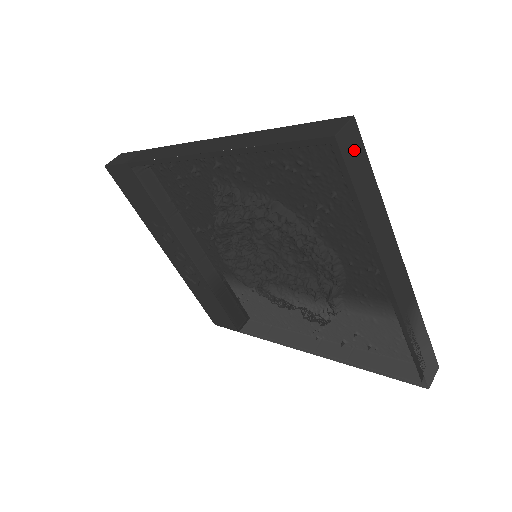
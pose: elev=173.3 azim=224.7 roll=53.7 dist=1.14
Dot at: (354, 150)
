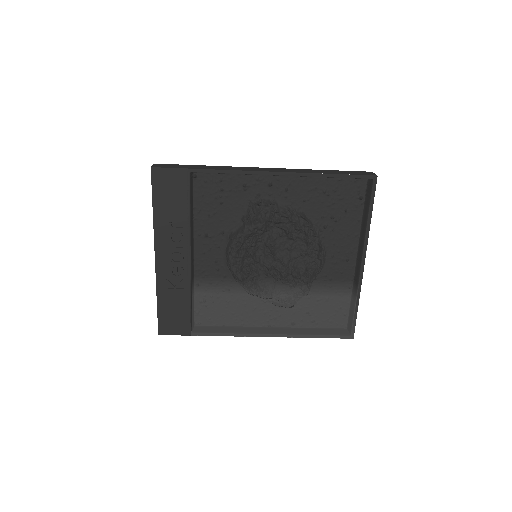
Dot at: occluded
